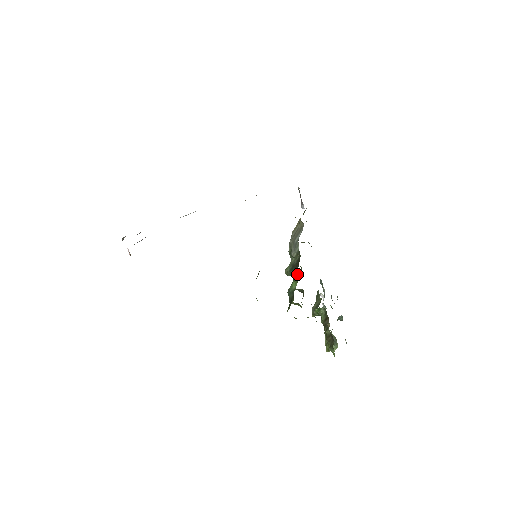
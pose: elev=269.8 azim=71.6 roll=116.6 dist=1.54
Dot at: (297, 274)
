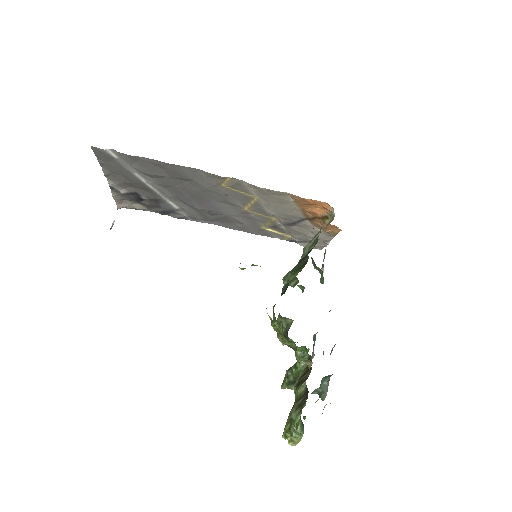
Dot at: (303, 264)
